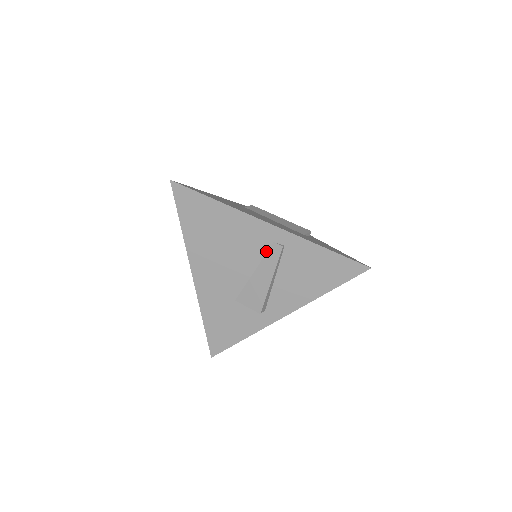
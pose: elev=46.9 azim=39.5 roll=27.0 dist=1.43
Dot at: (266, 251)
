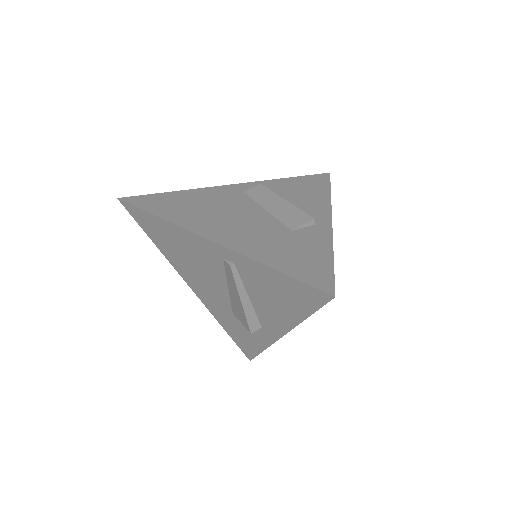
Dot at: (224, 268)
